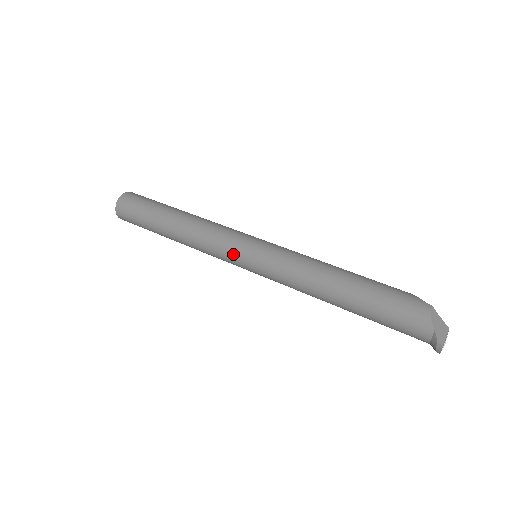
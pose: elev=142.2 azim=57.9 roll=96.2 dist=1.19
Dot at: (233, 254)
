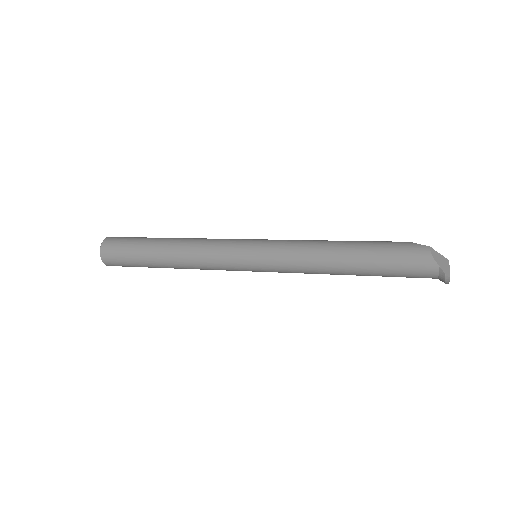
Dot at: (236, 262)
